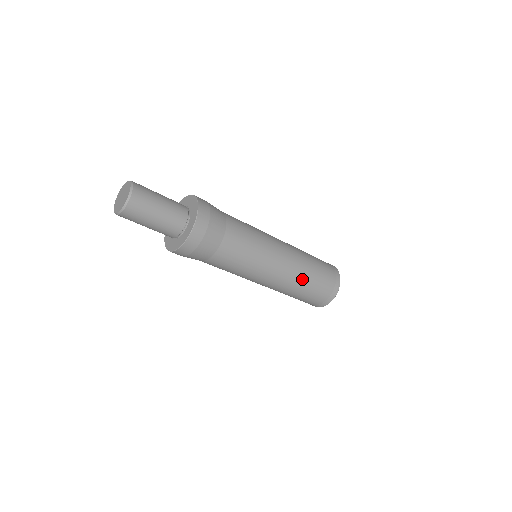
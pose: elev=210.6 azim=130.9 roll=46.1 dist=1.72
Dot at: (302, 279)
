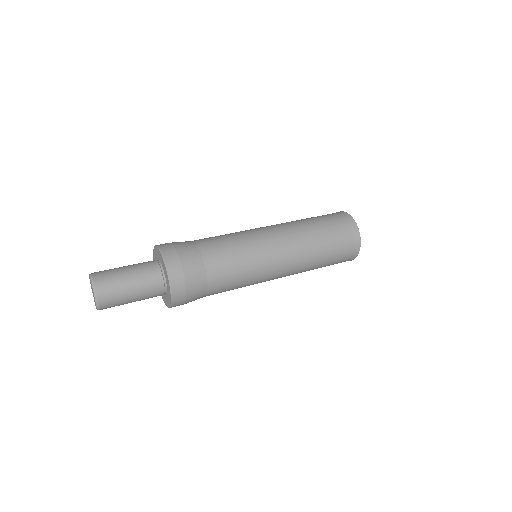
Dot at: occluded
